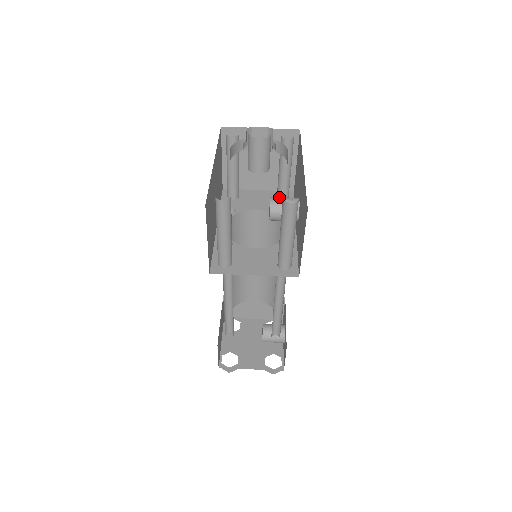
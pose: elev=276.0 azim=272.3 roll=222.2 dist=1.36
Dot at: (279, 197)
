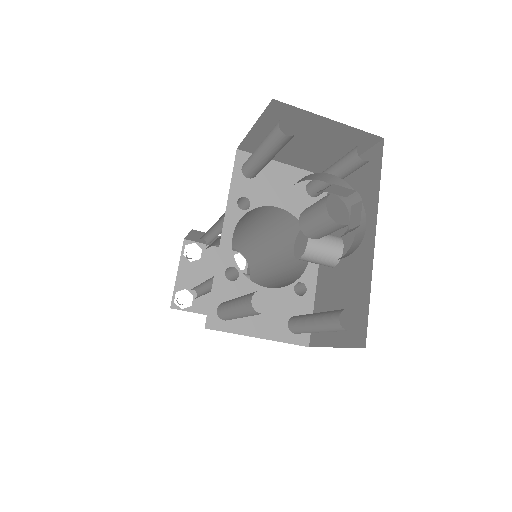
Dot at: occluded
